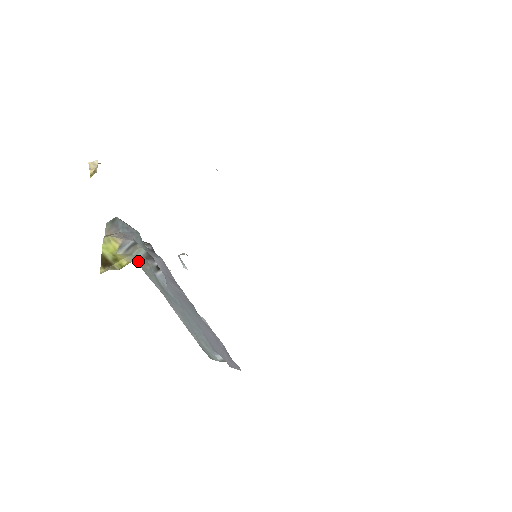
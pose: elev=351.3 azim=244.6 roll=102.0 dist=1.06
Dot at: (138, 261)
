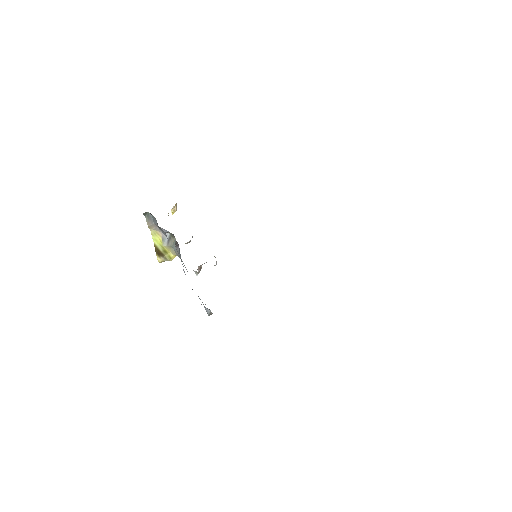
Dot at: (176, 252)
